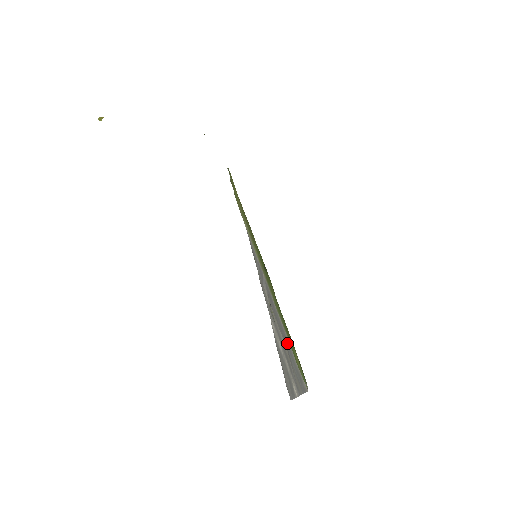
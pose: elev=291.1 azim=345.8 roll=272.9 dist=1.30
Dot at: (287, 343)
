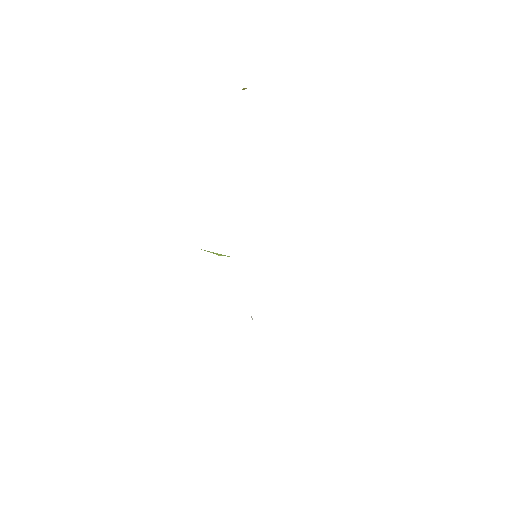
Dot at: occluded
